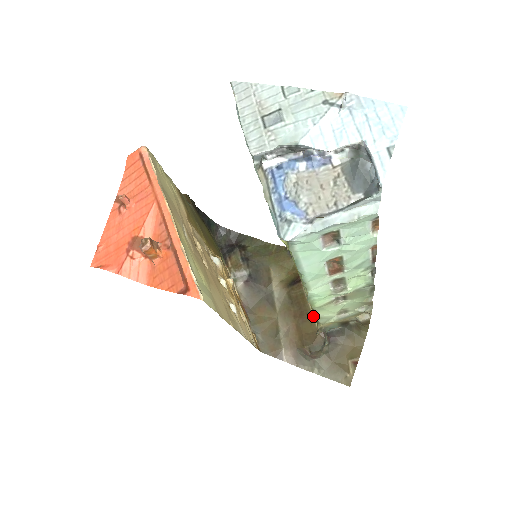
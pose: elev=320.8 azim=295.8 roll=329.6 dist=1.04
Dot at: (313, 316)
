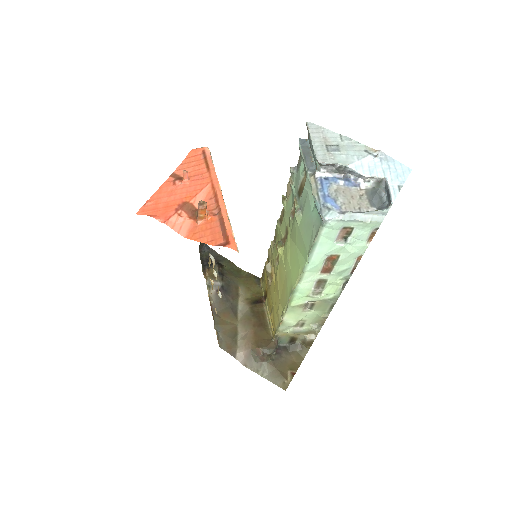
Dot at: (270, 328)
